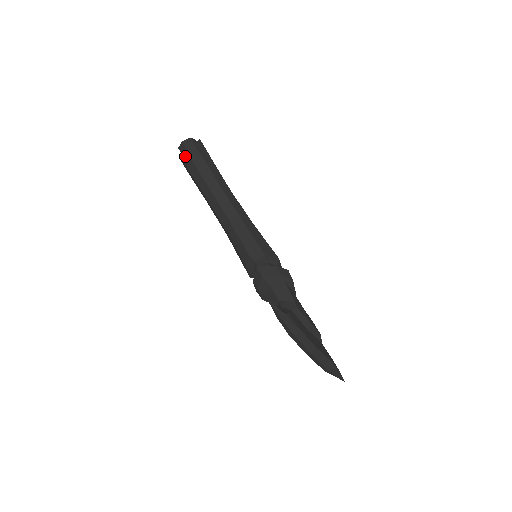
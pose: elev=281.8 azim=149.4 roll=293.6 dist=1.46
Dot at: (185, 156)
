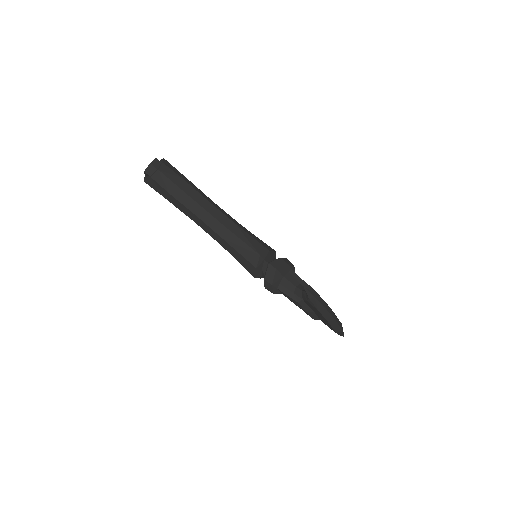
Dot at: (160, 177)
